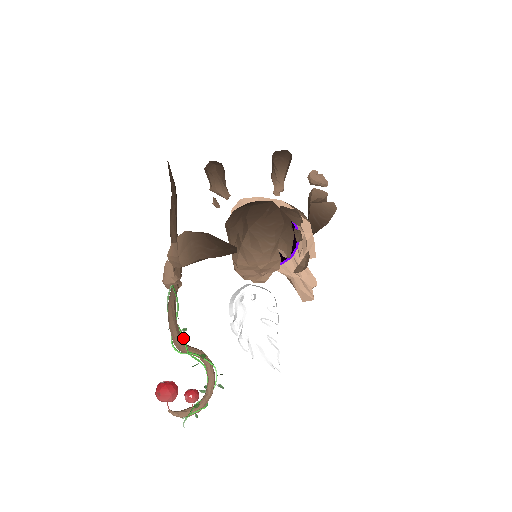
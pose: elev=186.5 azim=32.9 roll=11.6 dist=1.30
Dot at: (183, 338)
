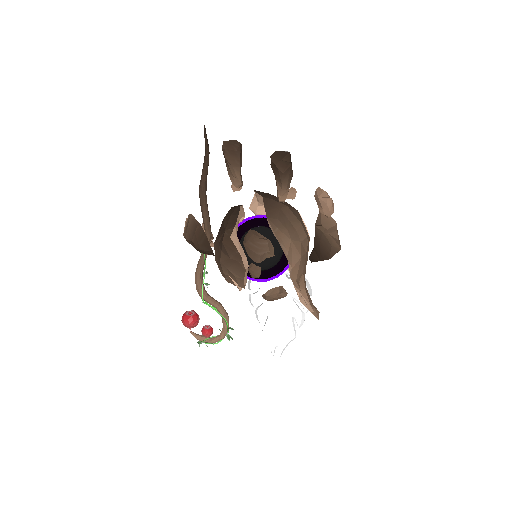
Dot at: (202, 291)
